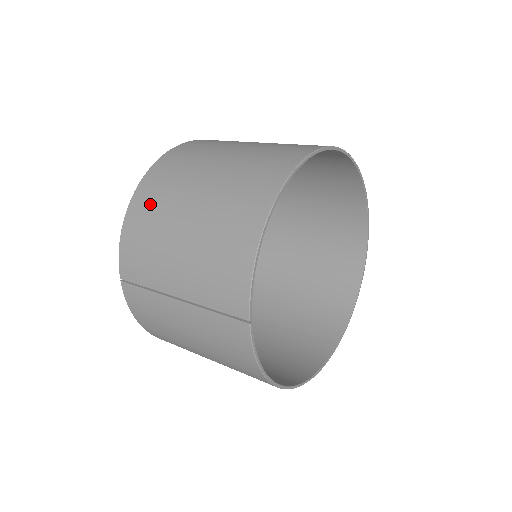
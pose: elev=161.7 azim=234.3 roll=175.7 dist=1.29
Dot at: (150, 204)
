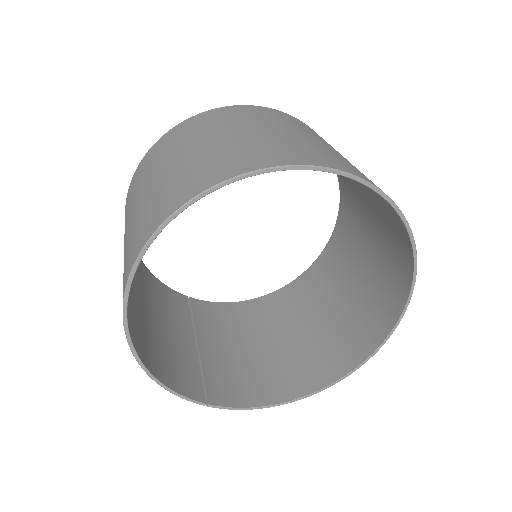
Dot at: occluded
